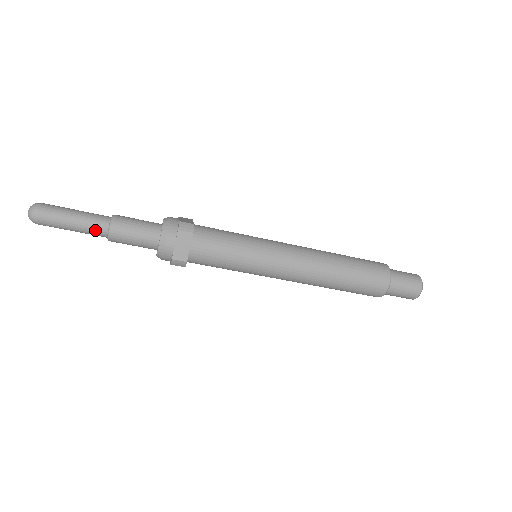
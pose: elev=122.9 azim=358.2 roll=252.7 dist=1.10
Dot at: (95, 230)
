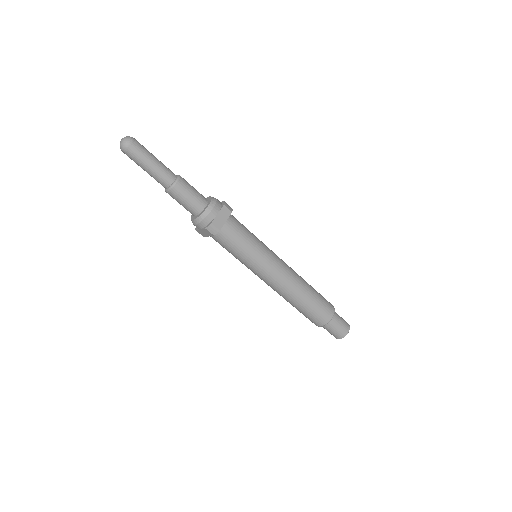
Dot at: (165, 176)
